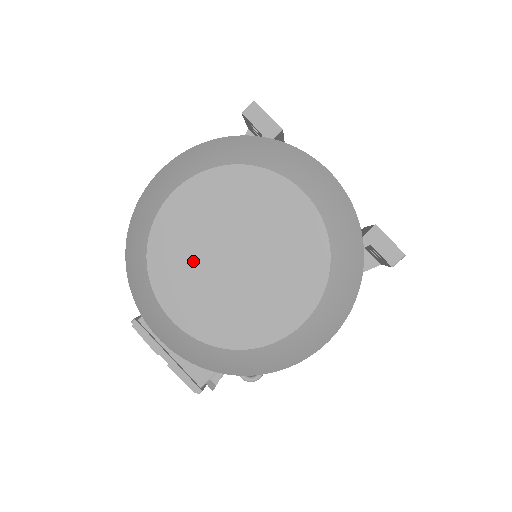
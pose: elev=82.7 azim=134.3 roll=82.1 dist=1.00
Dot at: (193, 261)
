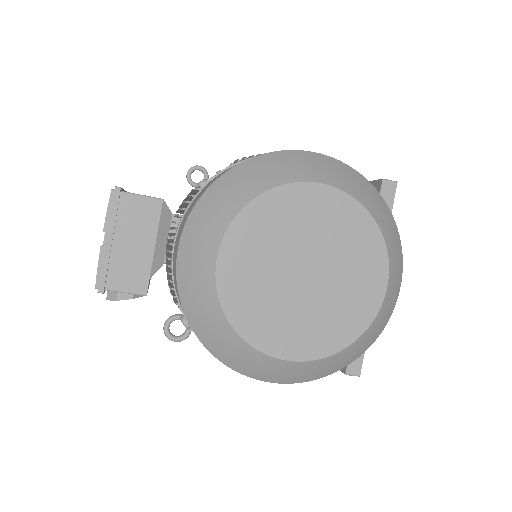
Dot at: (279, 240)
